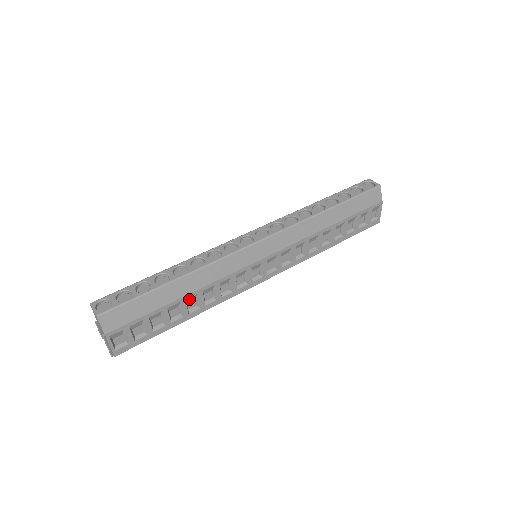
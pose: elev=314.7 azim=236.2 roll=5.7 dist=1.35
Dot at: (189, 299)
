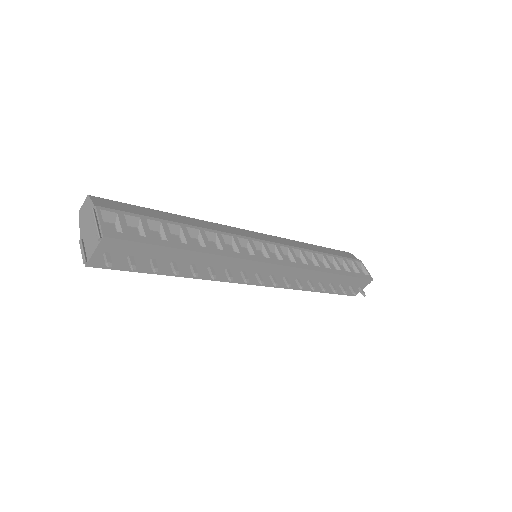
Dot at: (191, 233)
